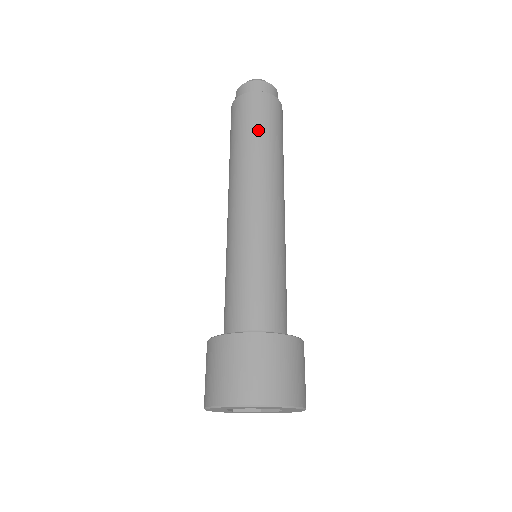
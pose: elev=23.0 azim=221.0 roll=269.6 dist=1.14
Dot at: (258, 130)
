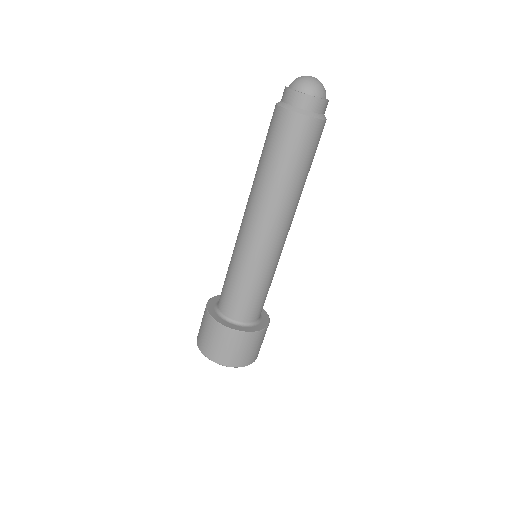
Dot at: (279, 160)
